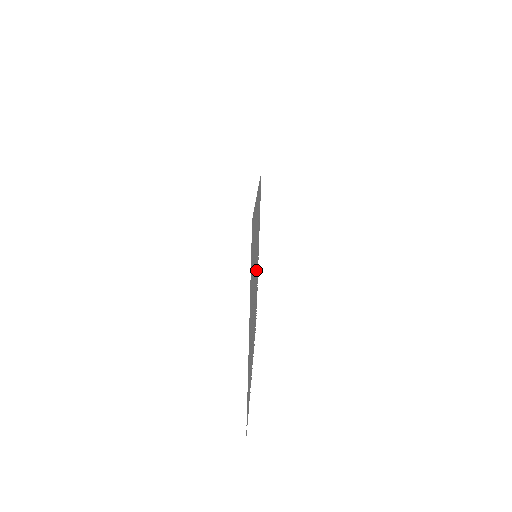
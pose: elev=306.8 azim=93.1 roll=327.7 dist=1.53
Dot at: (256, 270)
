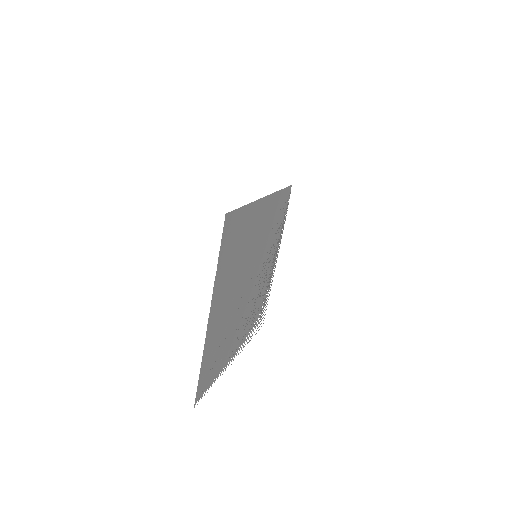
Dot at: (260, 271)
